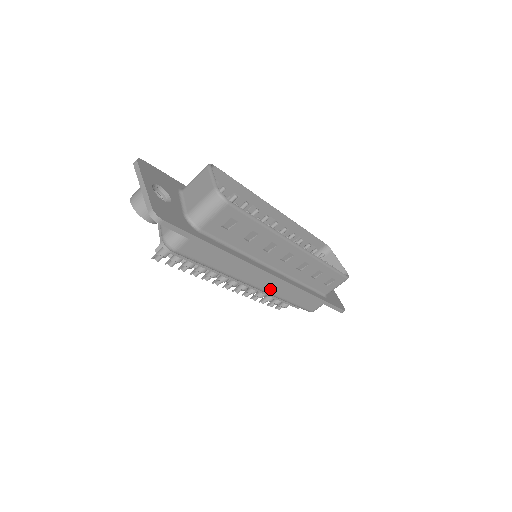
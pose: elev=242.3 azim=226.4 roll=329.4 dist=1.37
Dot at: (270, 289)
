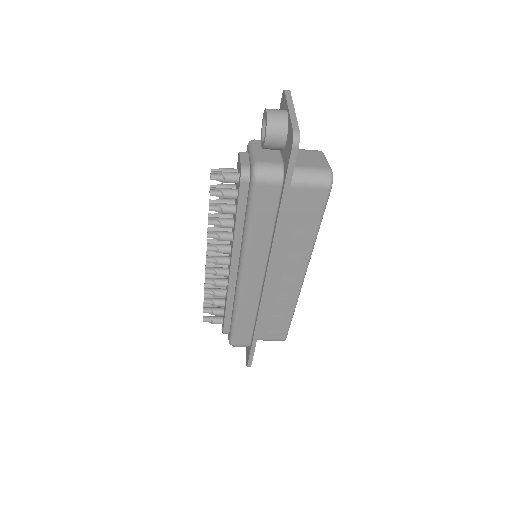
Dot at: (245, 292)
